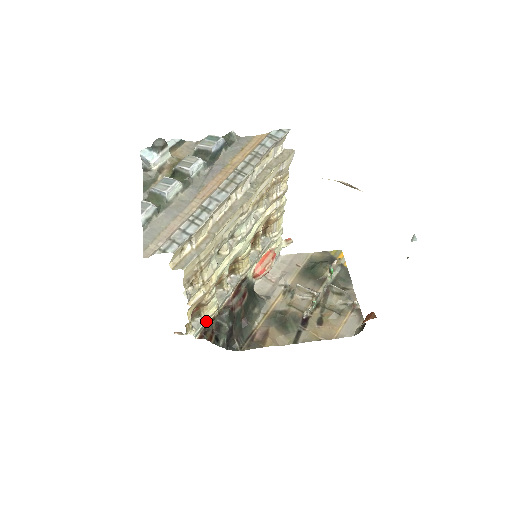
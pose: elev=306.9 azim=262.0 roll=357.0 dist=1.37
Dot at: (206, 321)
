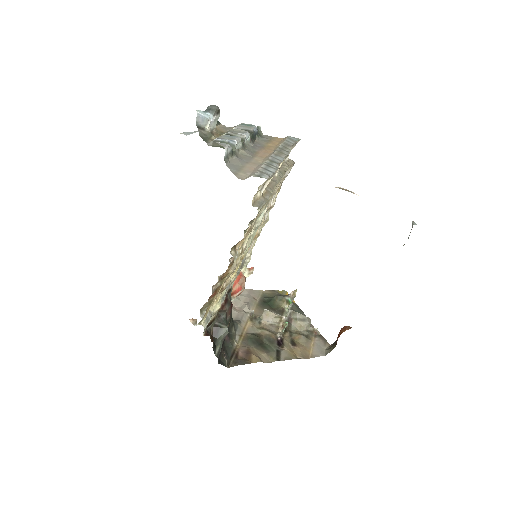
Dot at: (211, 318)
